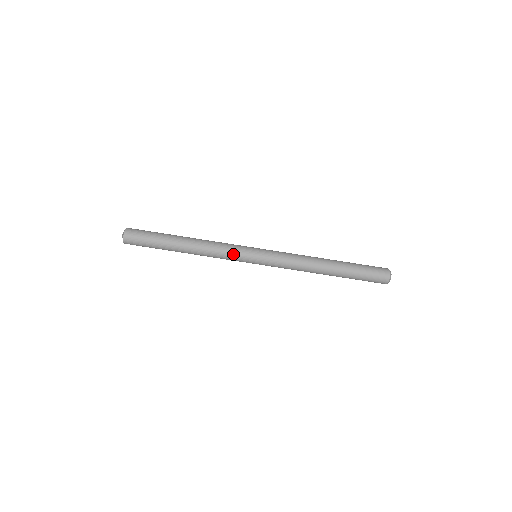
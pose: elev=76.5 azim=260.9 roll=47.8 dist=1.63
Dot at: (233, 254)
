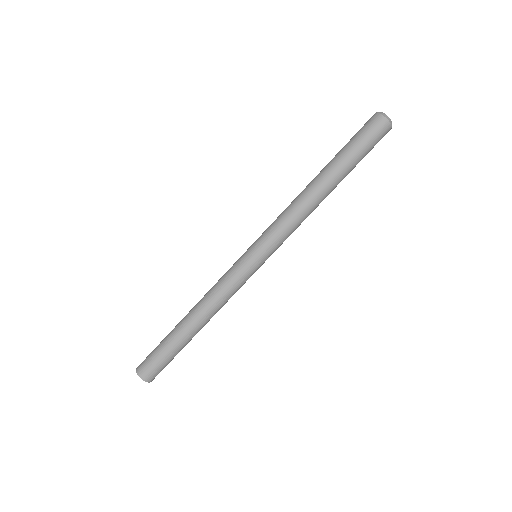
Dot at: (229, 274)
